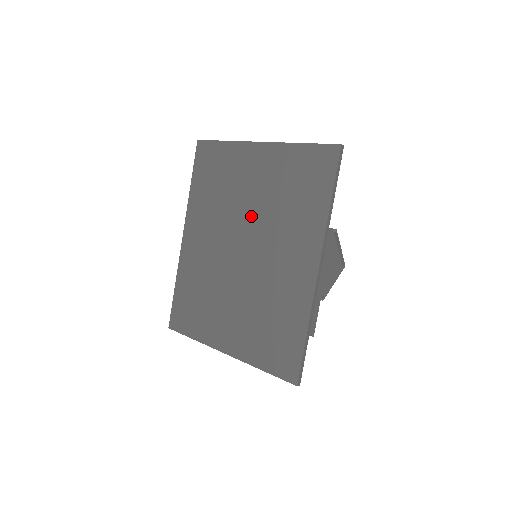
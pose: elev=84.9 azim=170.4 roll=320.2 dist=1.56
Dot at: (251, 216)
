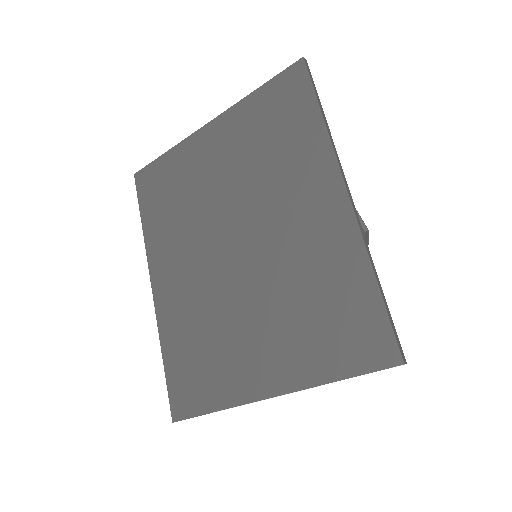
Dot at: (230, 201)
